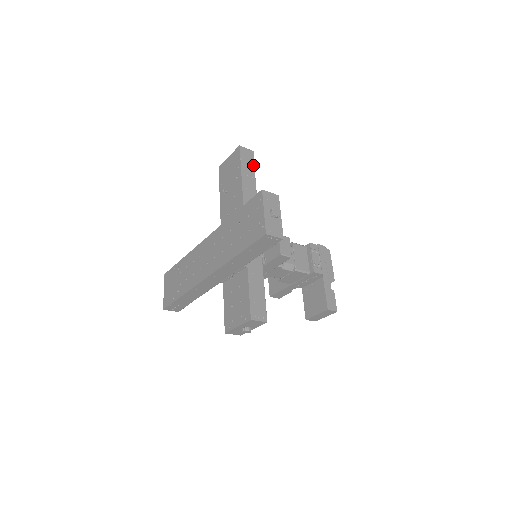
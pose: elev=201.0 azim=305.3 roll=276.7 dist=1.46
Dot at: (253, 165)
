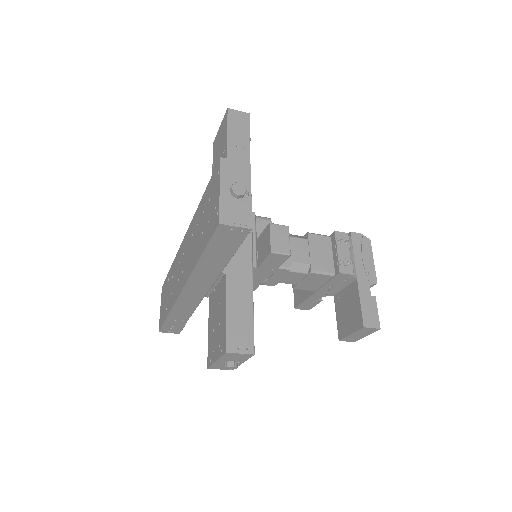
Dot at: (247, 132)
